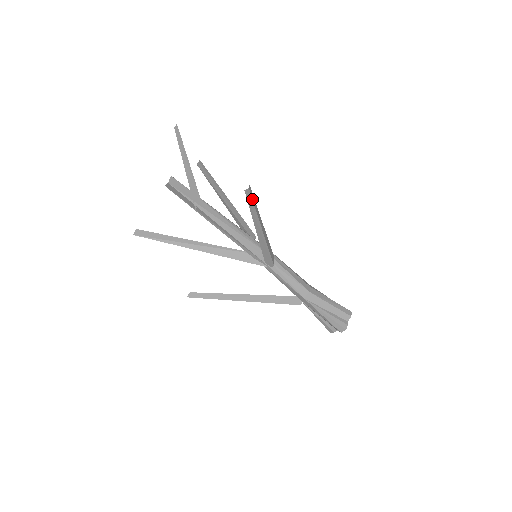
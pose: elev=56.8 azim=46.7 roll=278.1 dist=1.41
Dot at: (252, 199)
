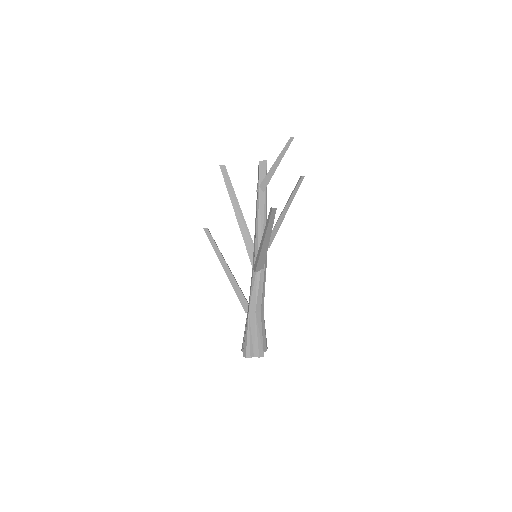
Dot at: (270, 216)
